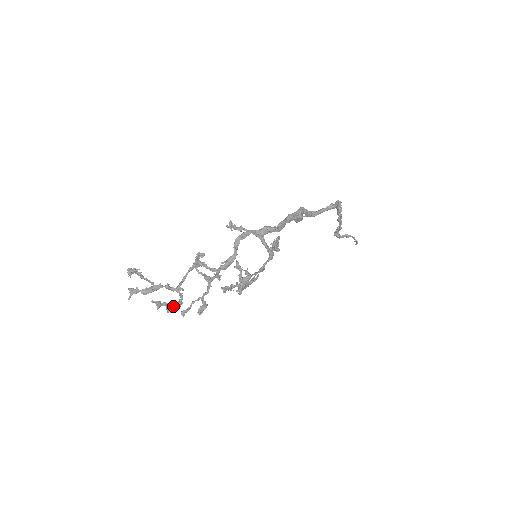
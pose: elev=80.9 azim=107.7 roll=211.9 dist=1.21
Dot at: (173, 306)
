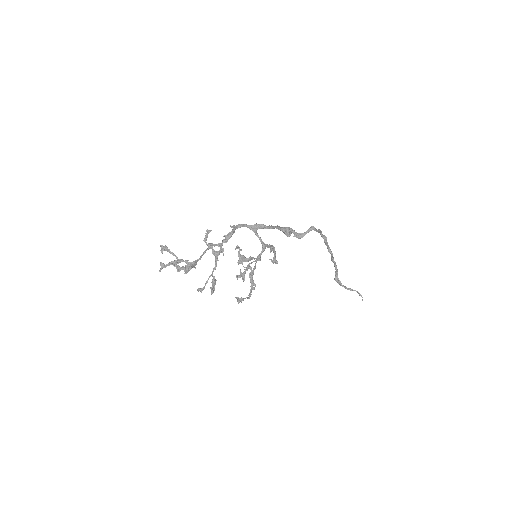
Dot at: (188, 265)
